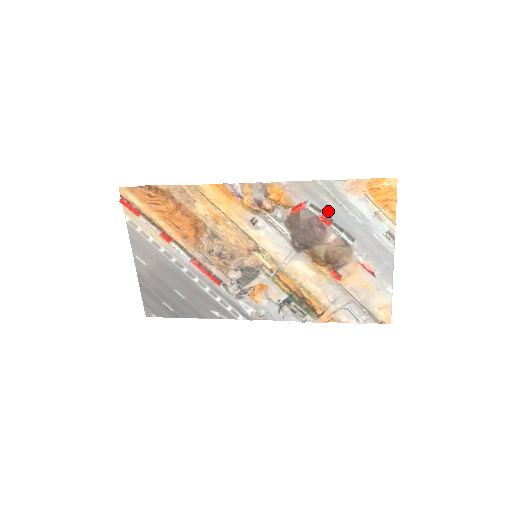
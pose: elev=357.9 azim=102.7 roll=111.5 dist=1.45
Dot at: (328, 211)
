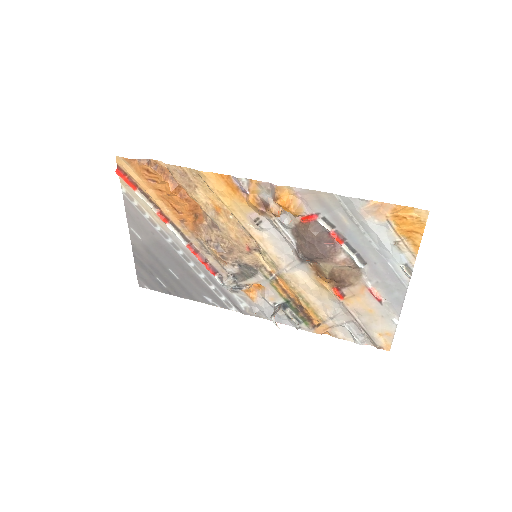
Dot at: (342, 228)
